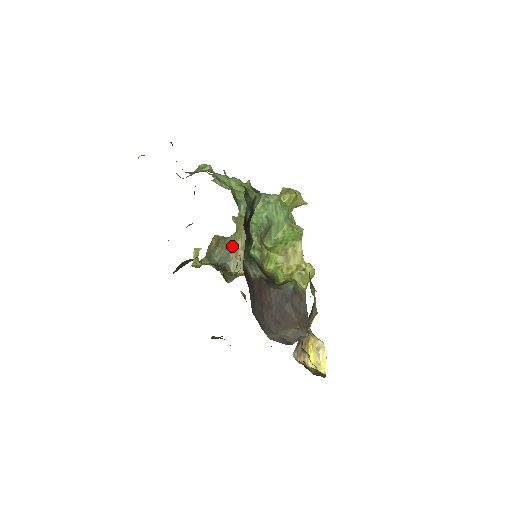
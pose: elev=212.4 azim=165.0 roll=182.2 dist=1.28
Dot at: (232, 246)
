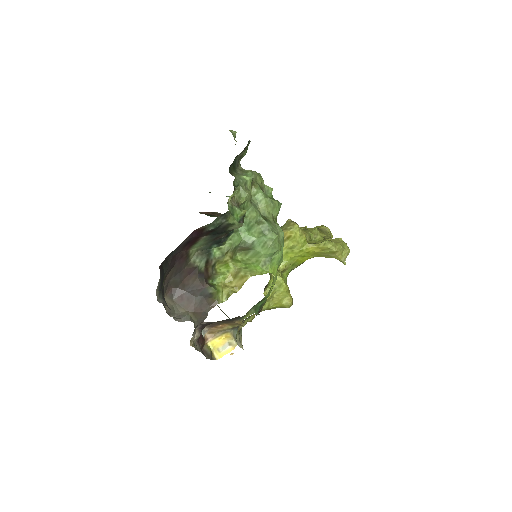
Dot at: occluded
